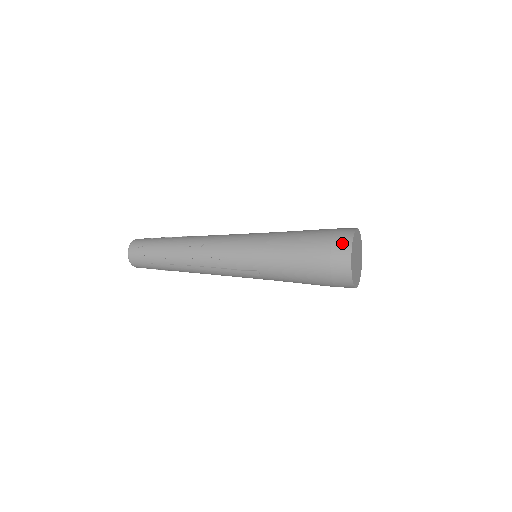
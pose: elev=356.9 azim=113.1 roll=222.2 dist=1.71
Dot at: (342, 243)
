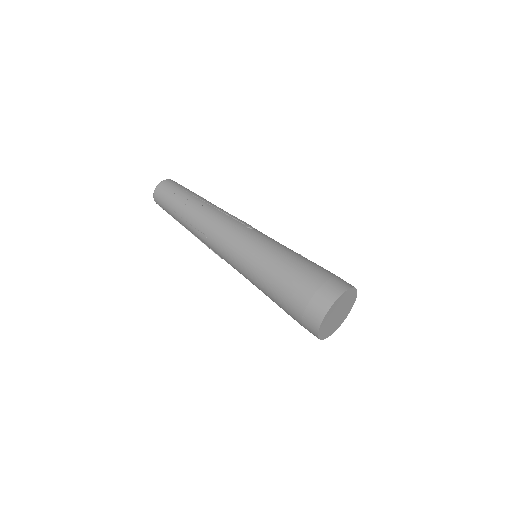
Dot at: (310, 324)
